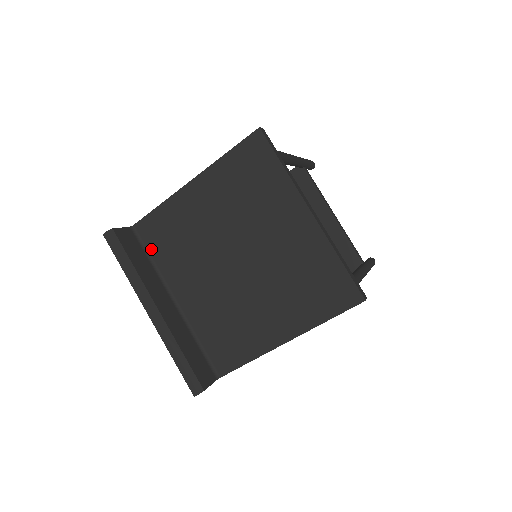
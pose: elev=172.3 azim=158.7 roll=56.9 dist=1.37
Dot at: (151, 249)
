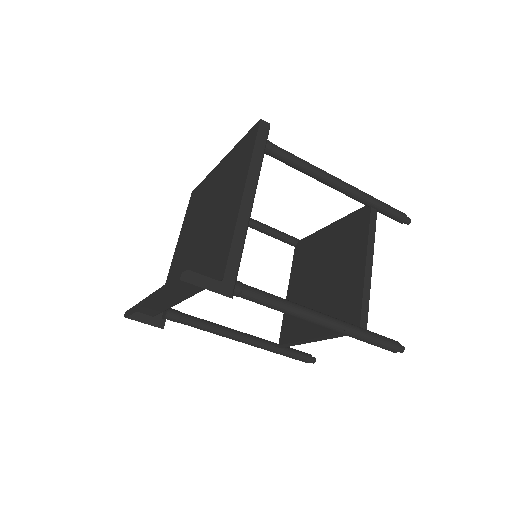
Dot at: occluded
